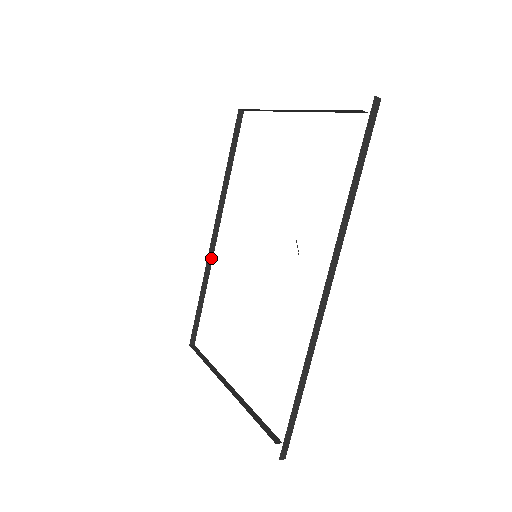
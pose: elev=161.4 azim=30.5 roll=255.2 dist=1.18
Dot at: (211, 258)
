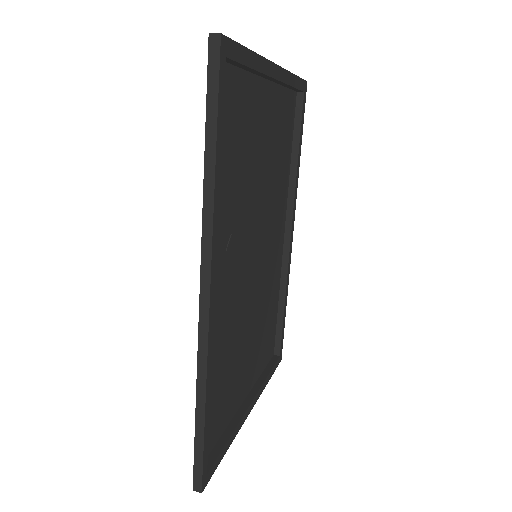
Dot at: (287, 262)
